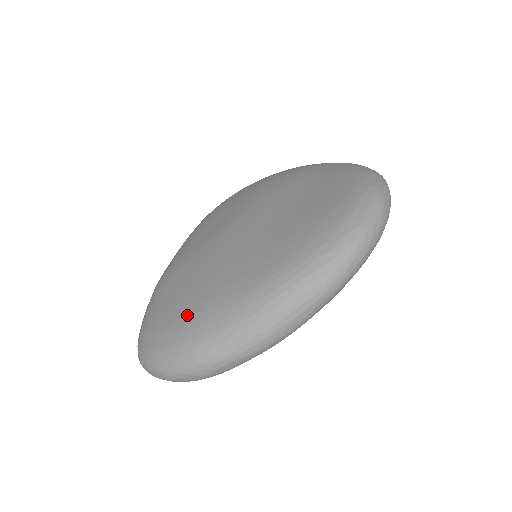
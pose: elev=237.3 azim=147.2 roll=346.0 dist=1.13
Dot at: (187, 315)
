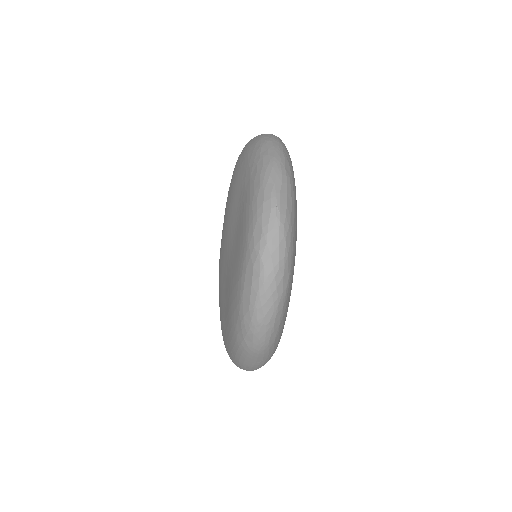
Dot at: occluded
